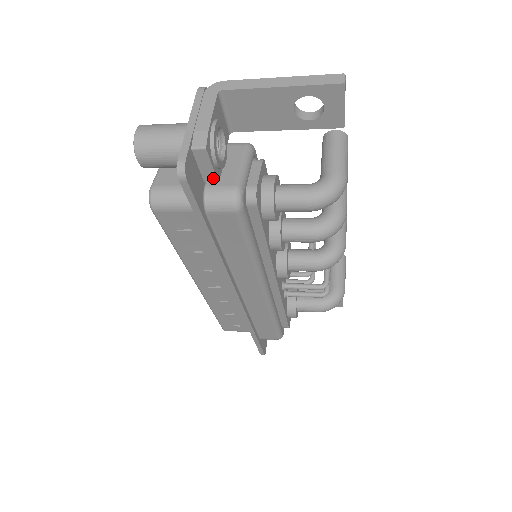
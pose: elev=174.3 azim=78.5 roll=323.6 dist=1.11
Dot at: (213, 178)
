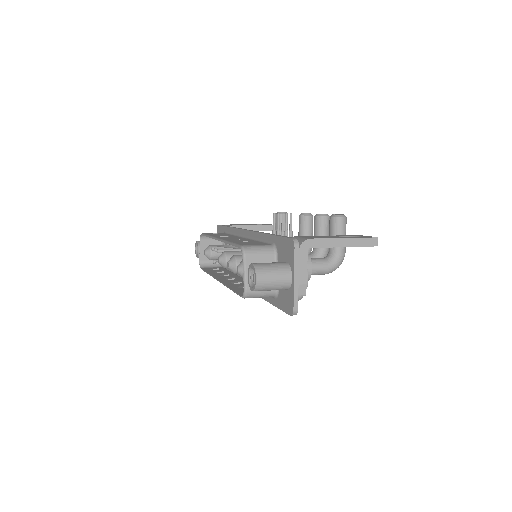
Dot at: occluded
